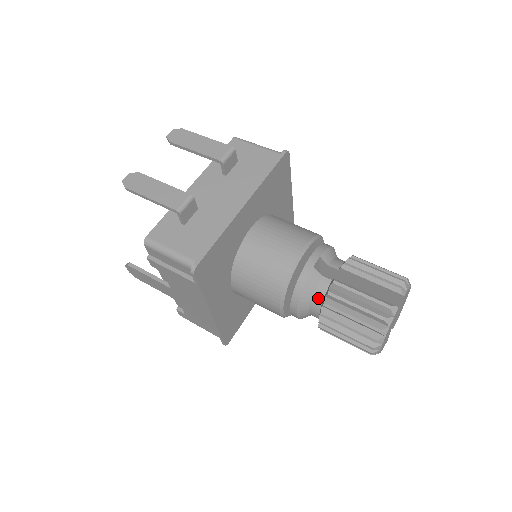
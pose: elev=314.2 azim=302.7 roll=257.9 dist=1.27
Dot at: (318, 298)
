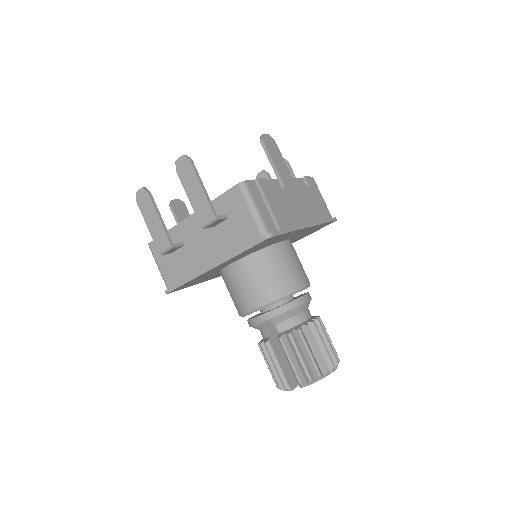
Dot at: (261, 334)
